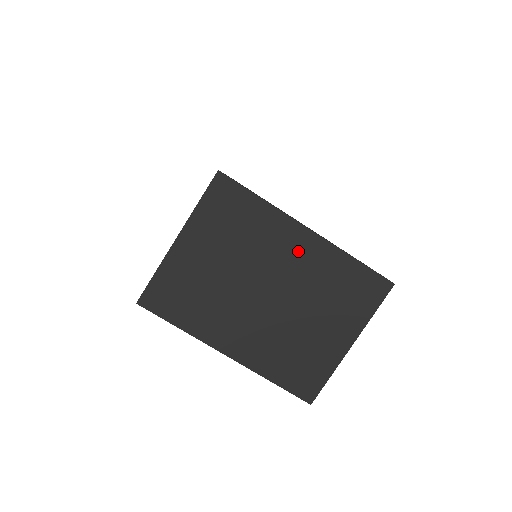
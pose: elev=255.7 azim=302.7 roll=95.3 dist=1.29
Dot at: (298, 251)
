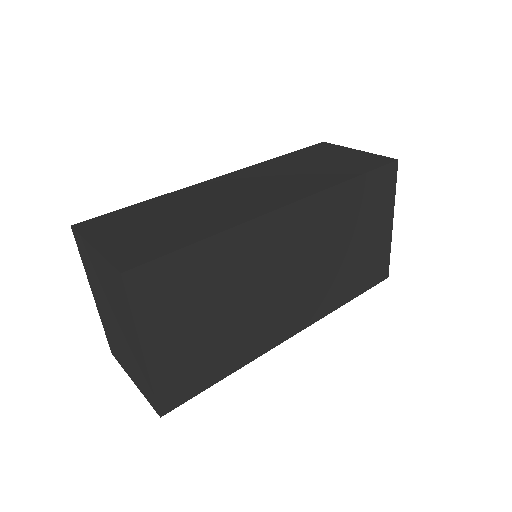
Dot at: (134, 344)
